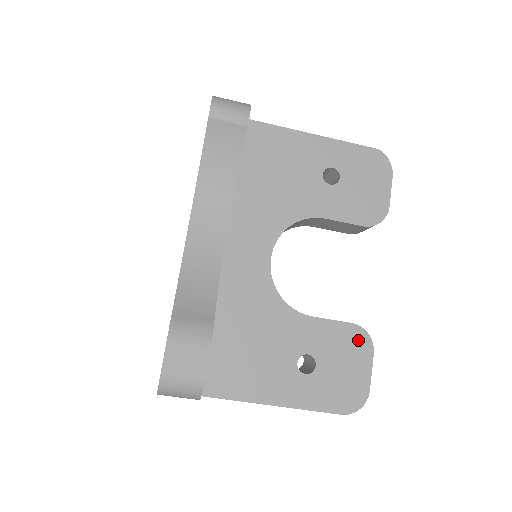
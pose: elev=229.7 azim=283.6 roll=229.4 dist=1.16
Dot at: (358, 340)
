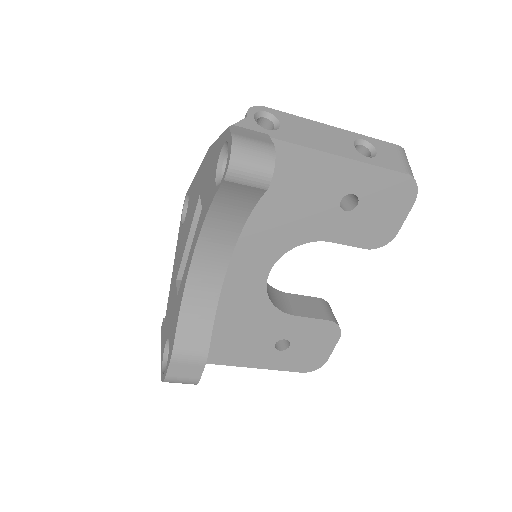
Dot at: (329, 331)
